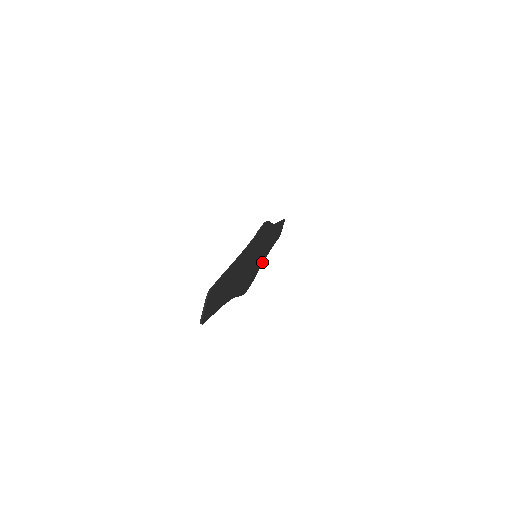
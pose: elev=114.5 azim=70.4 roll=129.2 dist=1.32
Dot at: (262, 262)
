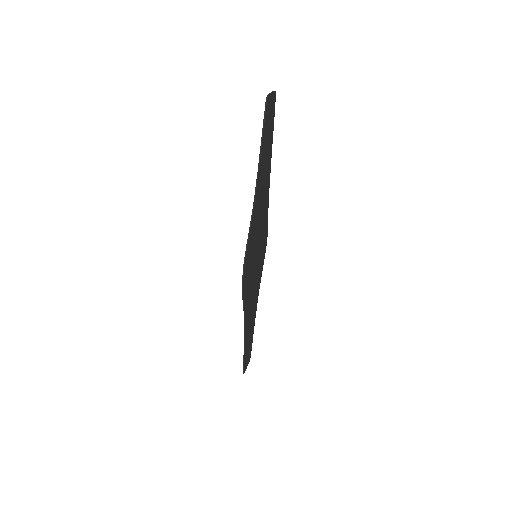
Dot at: (245, 312)
